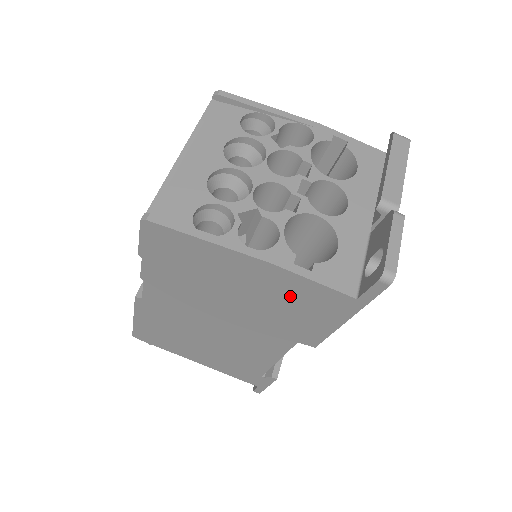
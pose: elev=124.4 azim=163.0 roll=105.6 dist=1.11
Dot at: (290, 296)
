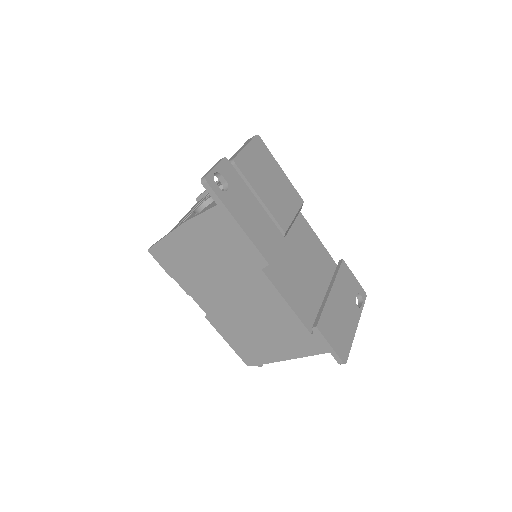
Dot at: (212, 235)
